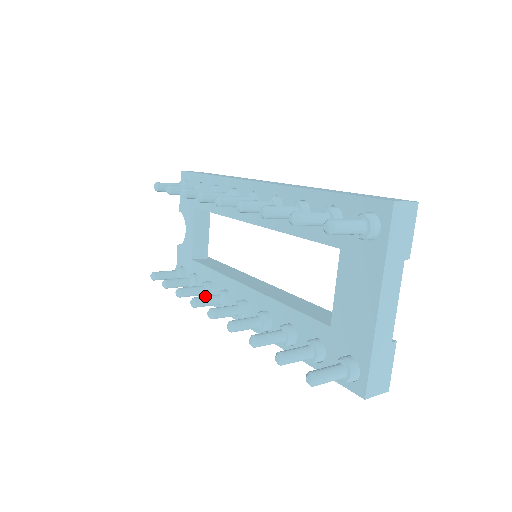
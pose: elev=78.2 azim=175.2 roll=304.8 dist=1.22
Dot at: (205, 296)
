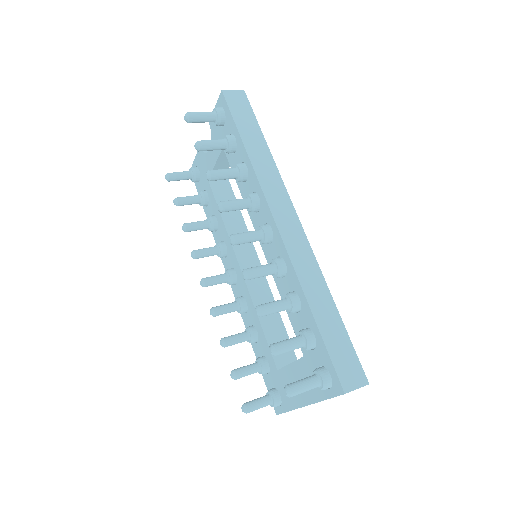
Dot at: (205, 251)
